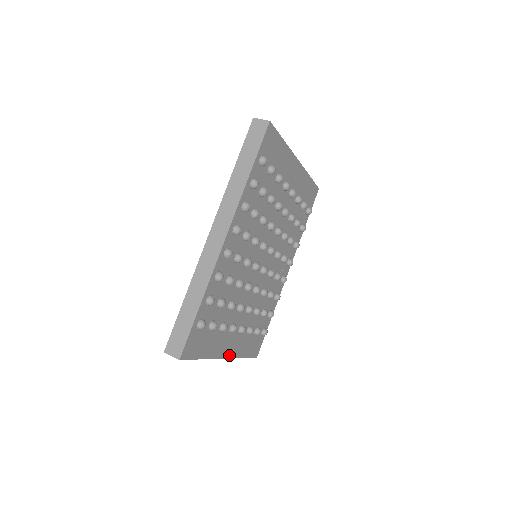
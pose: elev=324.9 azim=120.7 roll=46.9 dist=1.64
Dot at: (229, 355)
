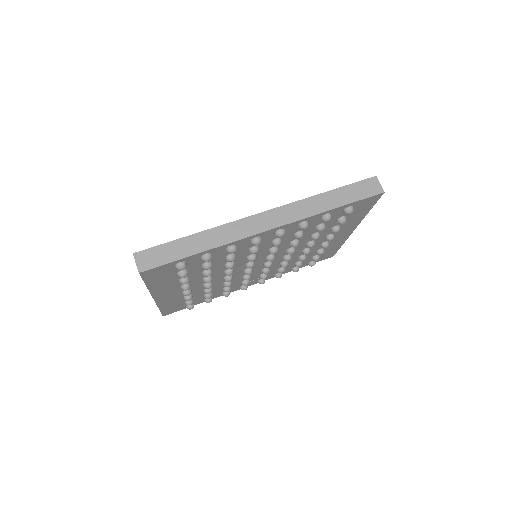
Dot at: (158, 299)
